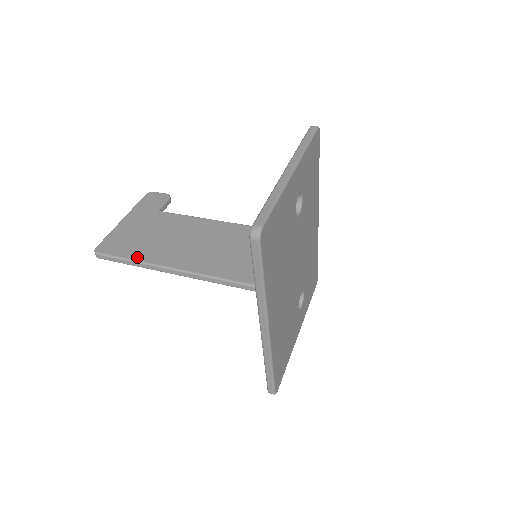
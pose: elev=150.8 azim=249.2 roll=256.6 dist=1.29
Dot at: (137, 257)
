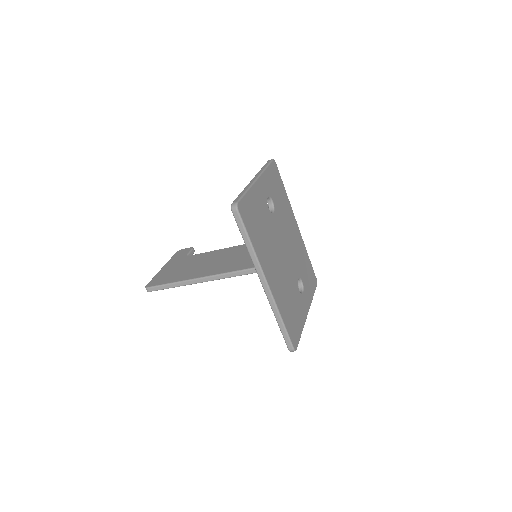
Dot at: (174, 280)
